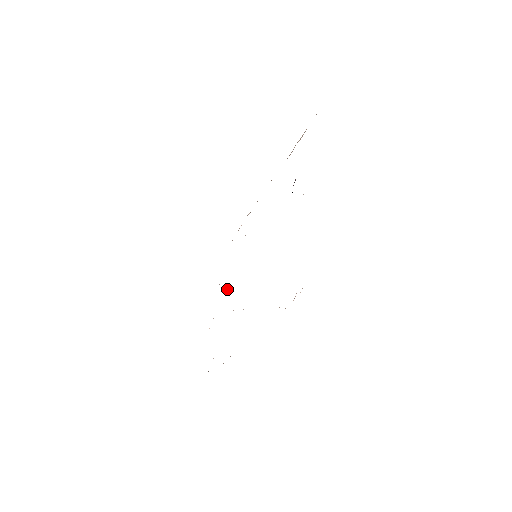
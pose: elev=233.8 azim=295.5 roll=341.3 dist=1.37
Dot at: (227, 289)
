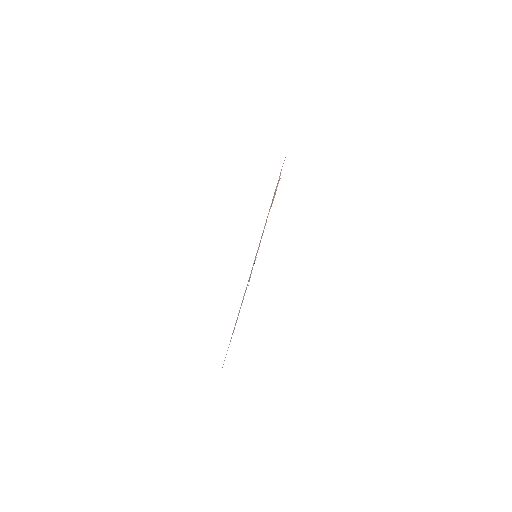
Dot at: occluded
